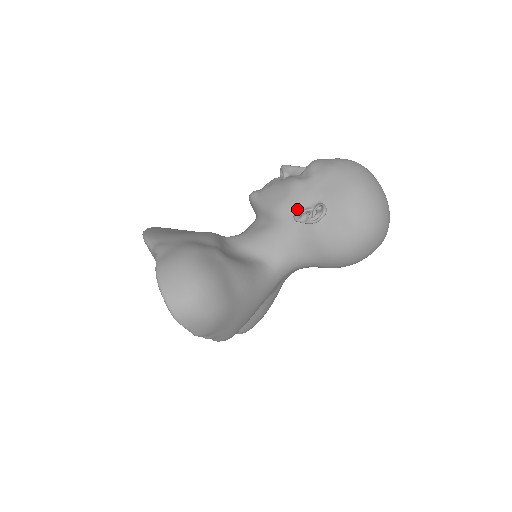
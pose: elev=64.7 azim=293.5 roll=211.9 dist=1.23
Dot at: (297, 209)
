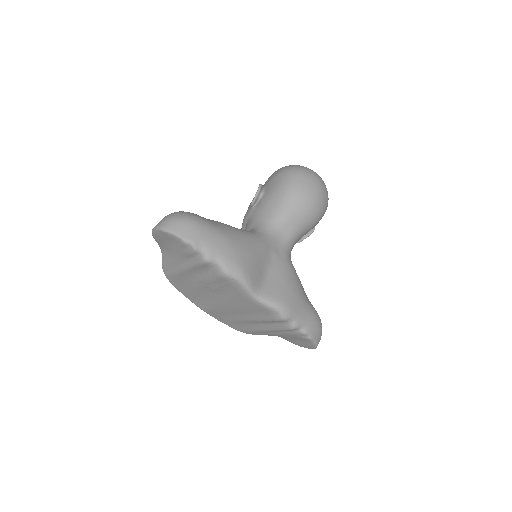
Dot at: occluded
